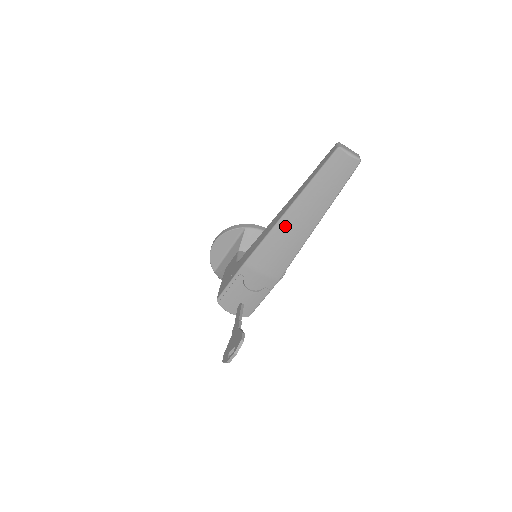
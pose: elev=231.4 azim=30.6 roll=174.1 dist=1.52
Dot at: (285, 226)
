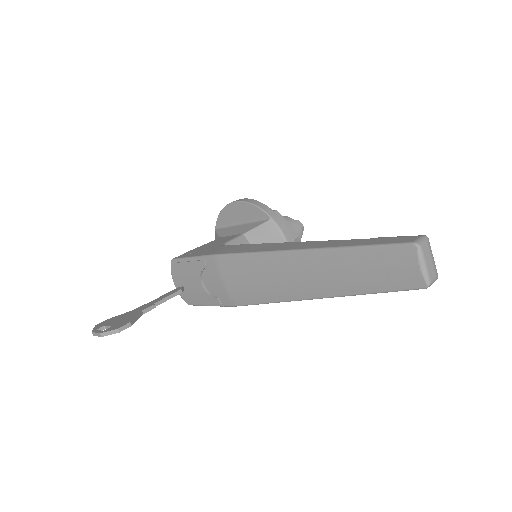
Dot at: (281, 263)
